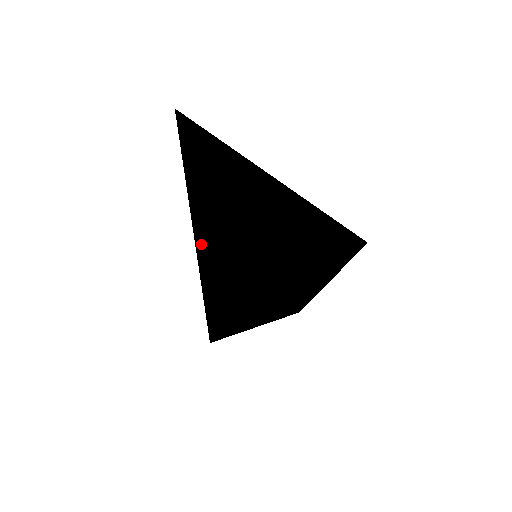
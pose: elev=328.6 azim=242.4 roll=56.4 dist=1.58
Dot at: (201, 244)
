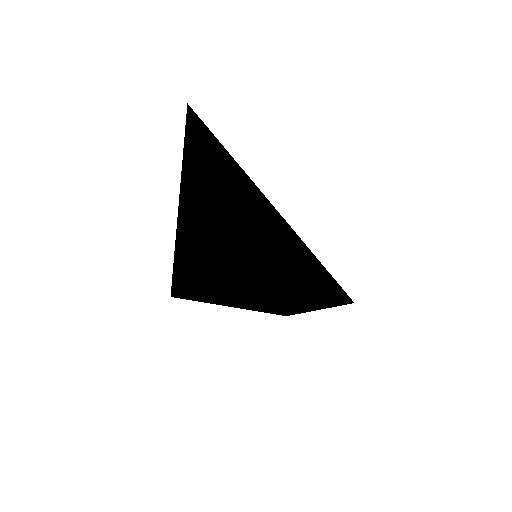
Dot at: occluded
